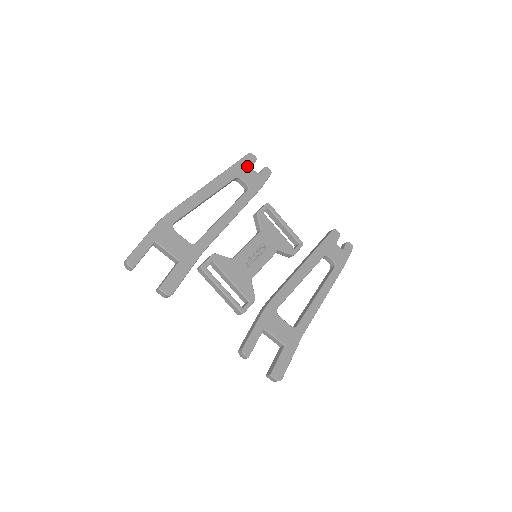
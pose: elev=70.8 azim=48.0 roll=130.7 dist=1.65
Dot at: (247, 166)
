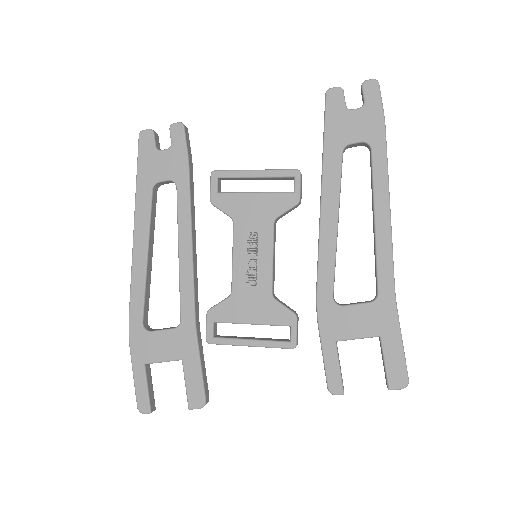
Dot at: (151, 156)
